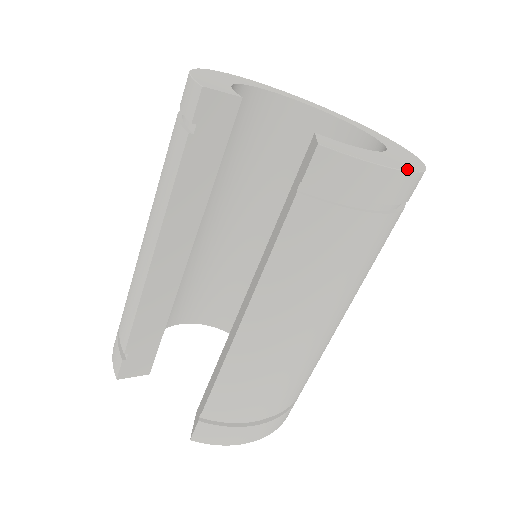
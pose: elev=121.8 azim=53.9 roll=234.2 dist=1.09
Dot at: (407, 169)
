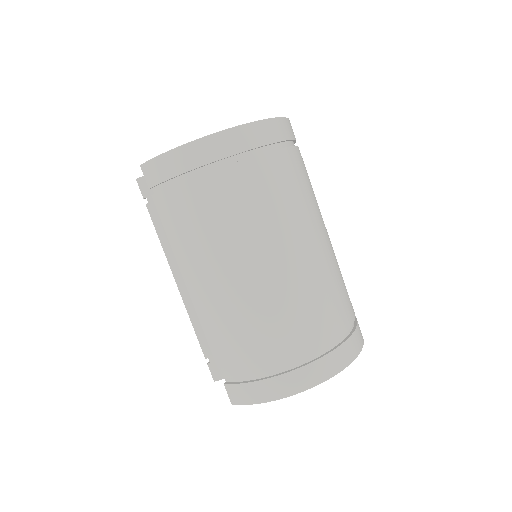
Dot at: (201, 138)
